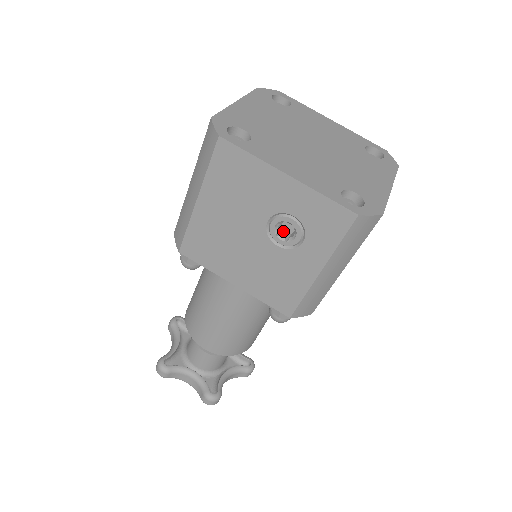
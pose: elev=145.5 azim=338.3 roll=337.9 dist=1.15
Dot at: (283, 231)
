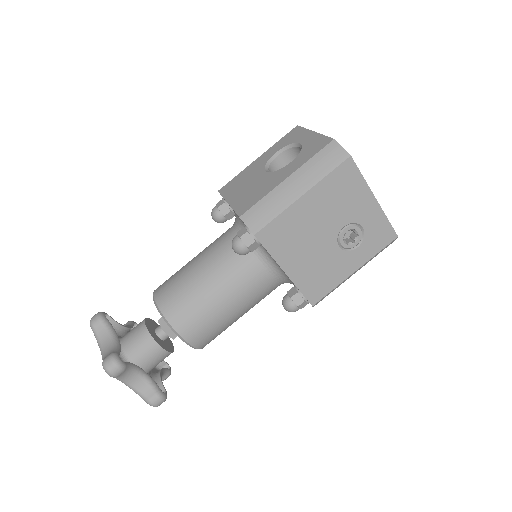
Dot at: occluded
